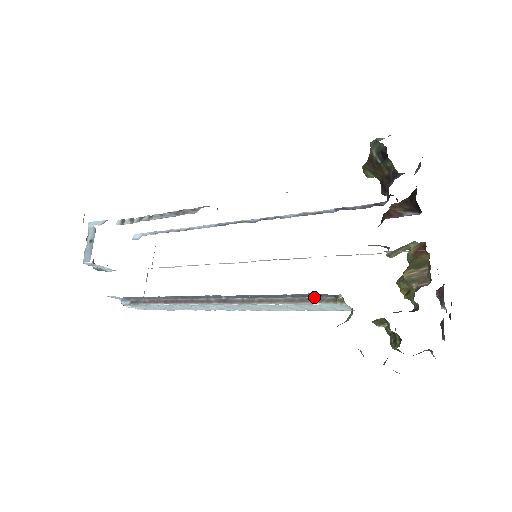
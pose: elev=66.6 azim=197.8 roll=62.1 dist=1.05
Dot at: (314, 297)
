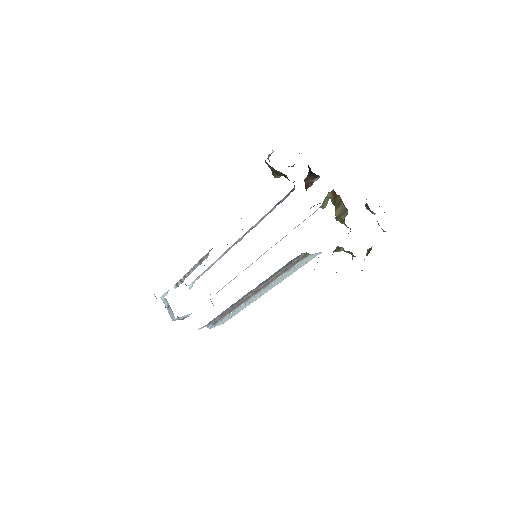
Dot at: (295, 261)
